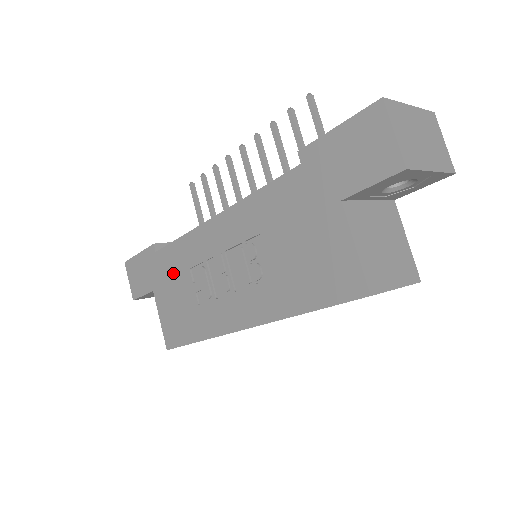
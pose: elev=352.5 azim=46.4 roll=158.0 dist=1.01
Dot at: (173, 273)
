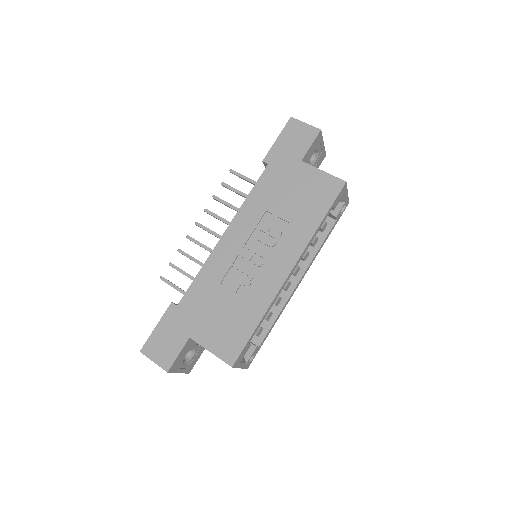
Dot at: (205, 302)
